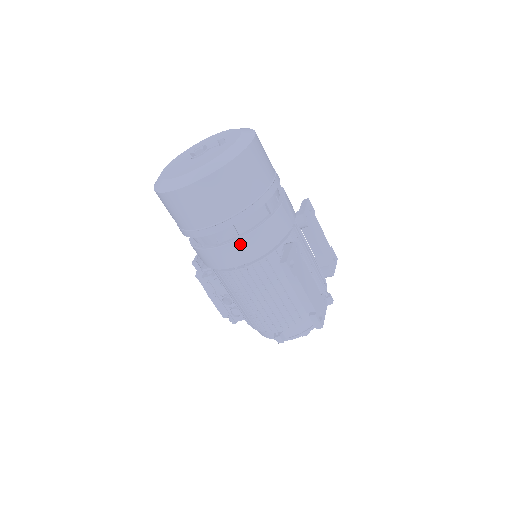
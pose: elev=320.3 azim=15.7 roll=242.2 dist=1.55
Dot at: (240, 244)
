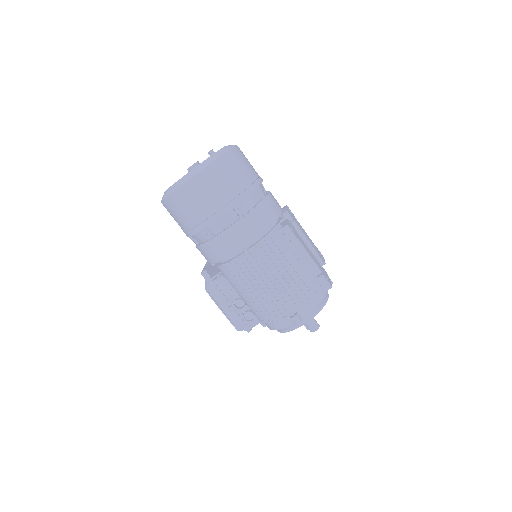
Dot at: (245, 222)
